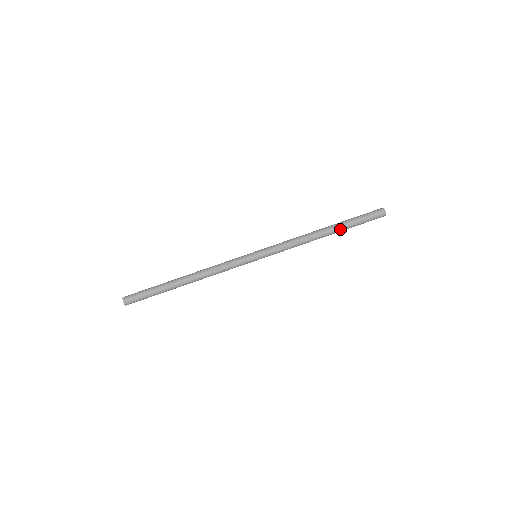
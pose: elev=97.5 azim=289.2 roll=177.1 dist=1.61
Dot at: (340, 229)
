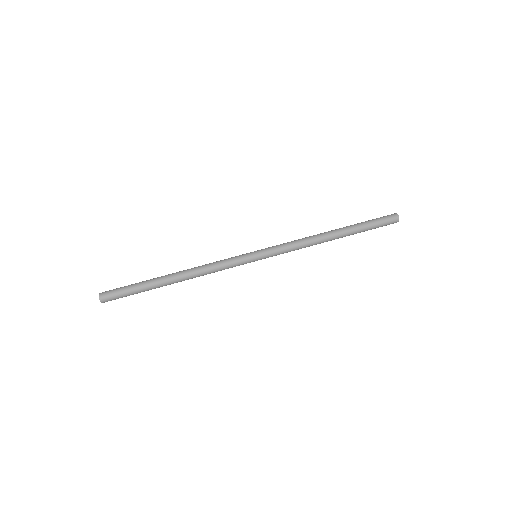
Dot at: (350, 233)
